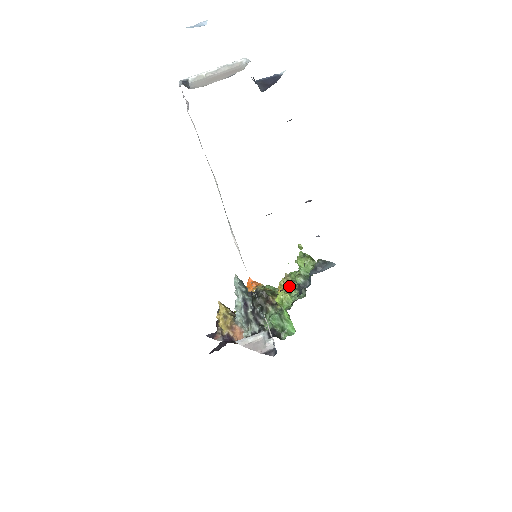
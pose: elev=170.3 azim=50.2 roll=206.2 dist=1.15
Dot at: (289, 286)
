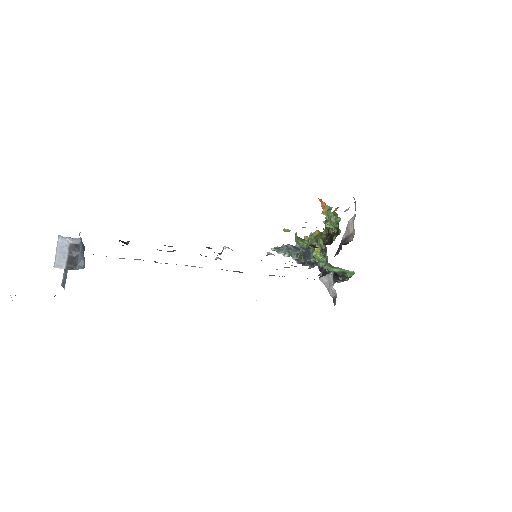
Dot at: (318, 243)
